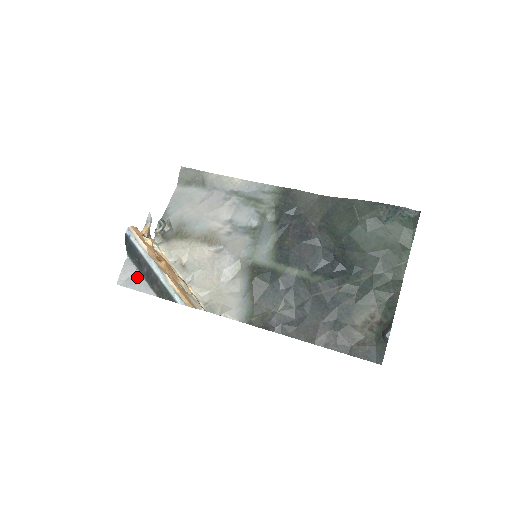
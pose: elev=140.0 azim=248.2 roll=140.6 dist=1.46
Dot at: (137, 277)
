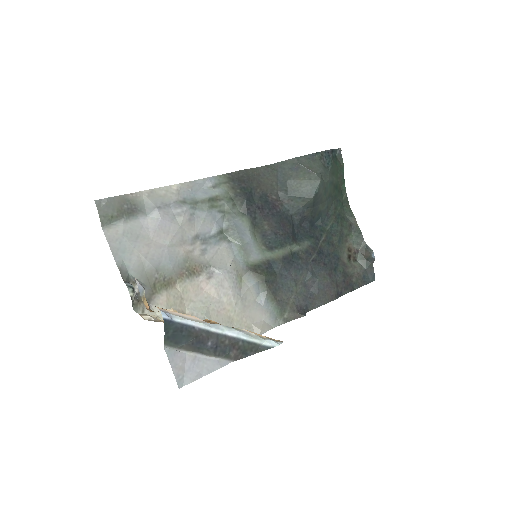
Dot at: (195, 361)
